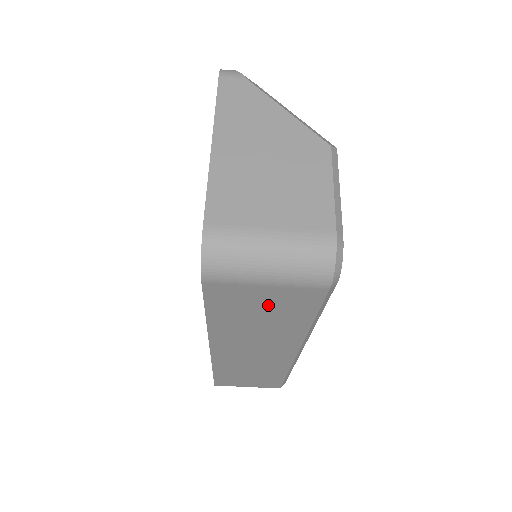
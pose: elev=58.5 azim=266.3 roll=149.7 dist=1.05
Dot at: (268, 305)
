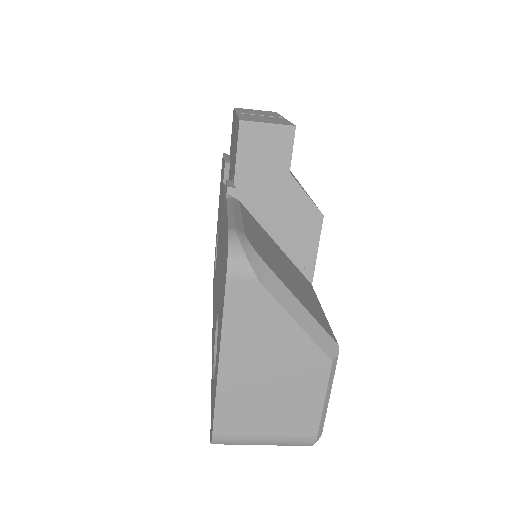
Dot at: occluded
